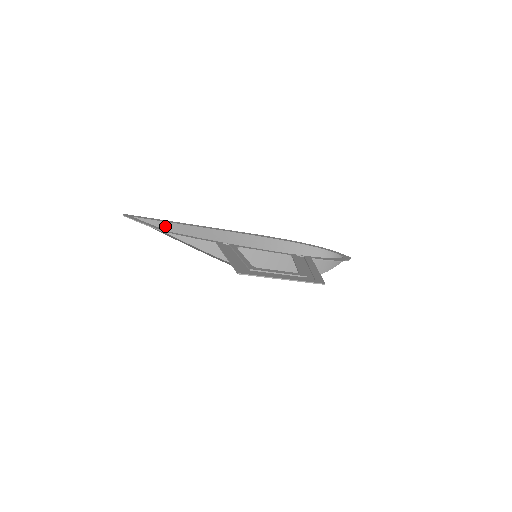
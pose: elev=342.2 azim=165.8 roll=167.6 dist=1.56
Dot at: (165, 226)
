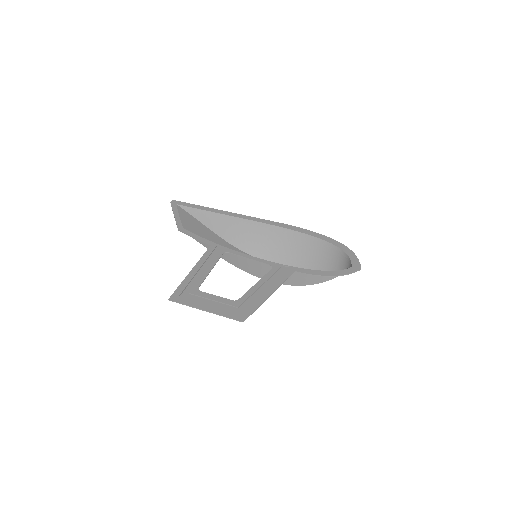
Dot at: (199, 214)
